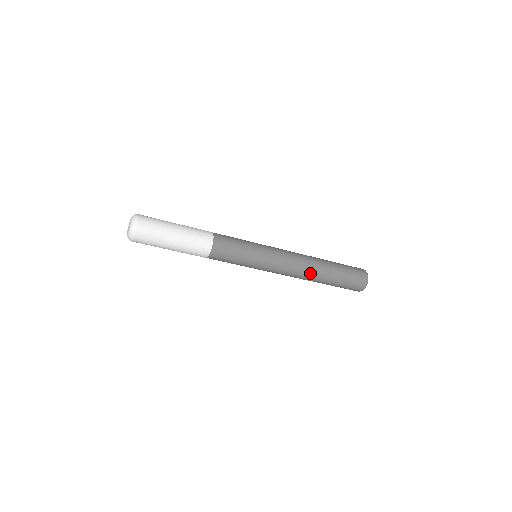
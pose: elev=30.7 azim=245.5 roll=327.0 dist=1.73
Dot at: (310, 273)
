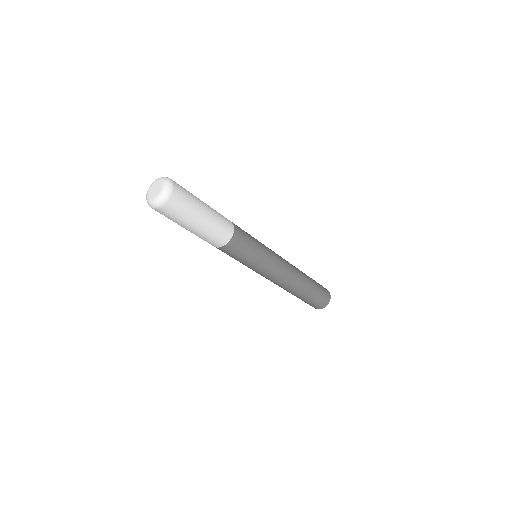
Dot at: (298, 279)
